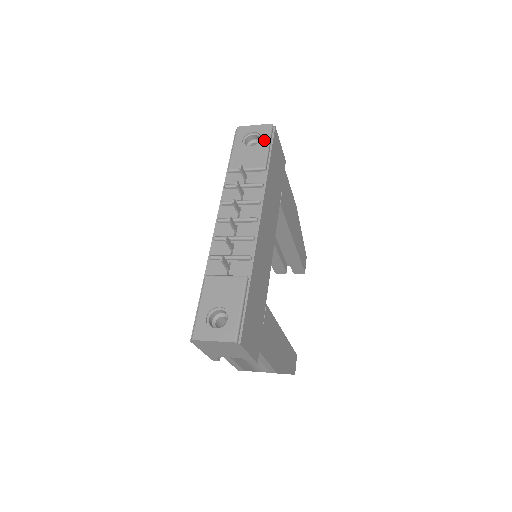
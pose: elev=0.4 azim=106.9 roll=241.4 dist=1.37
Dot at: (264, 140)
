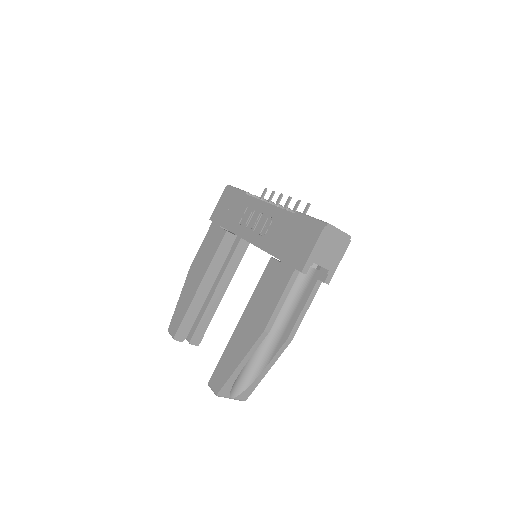
Dot at: occluded
